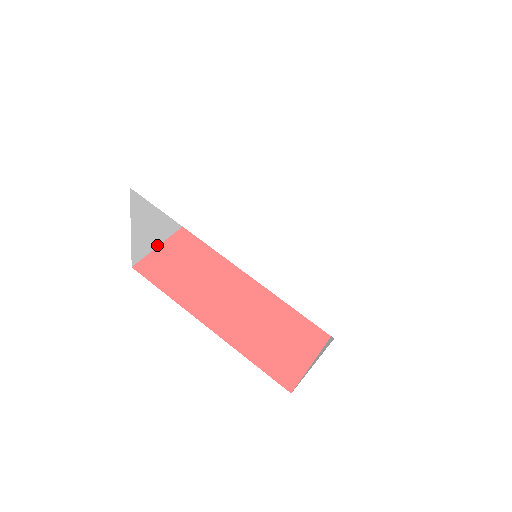
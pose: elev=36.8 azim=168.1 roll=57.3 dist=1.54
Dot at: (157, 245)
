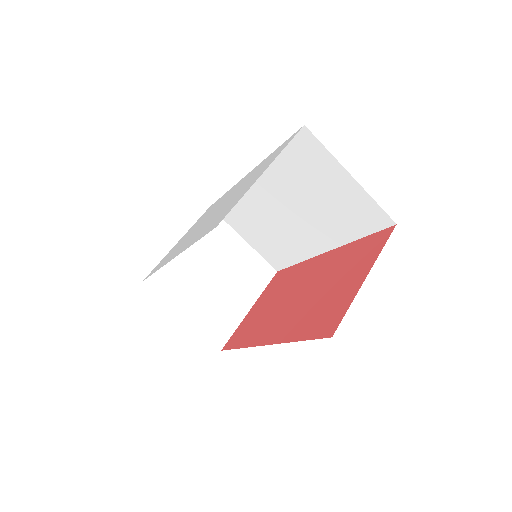
Dot at: (238, 323)
